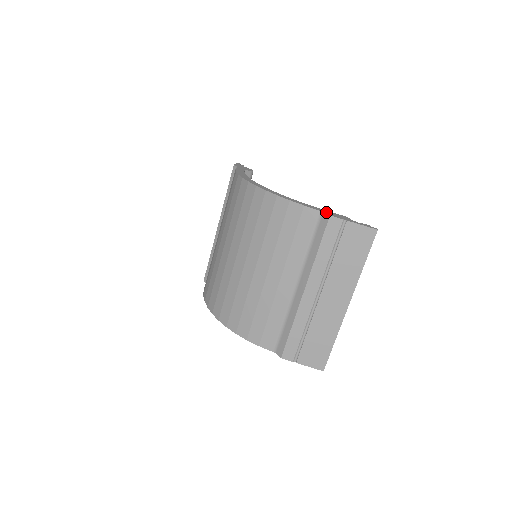
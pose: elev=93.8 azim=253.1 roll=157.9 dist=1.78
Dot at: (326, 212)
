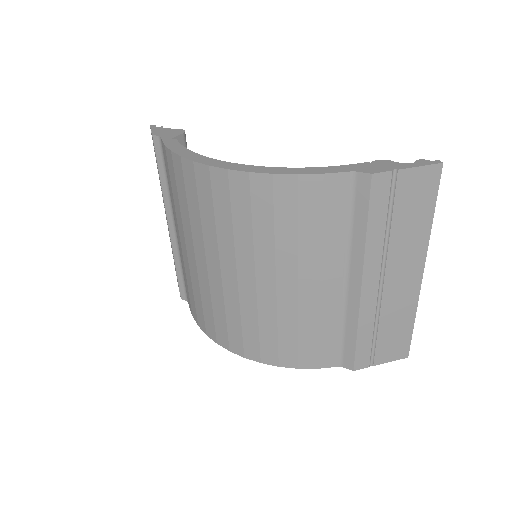
Dot at: (359, 169)
